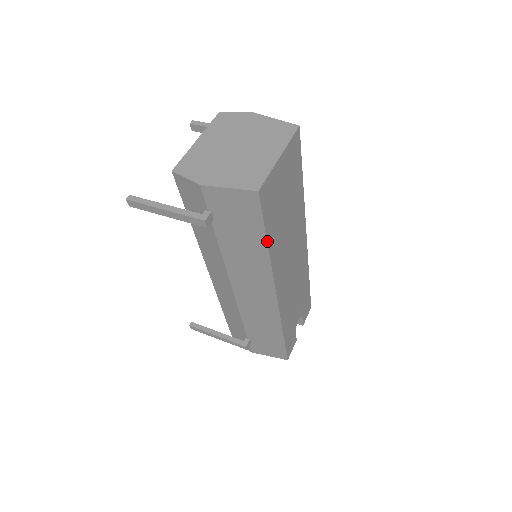
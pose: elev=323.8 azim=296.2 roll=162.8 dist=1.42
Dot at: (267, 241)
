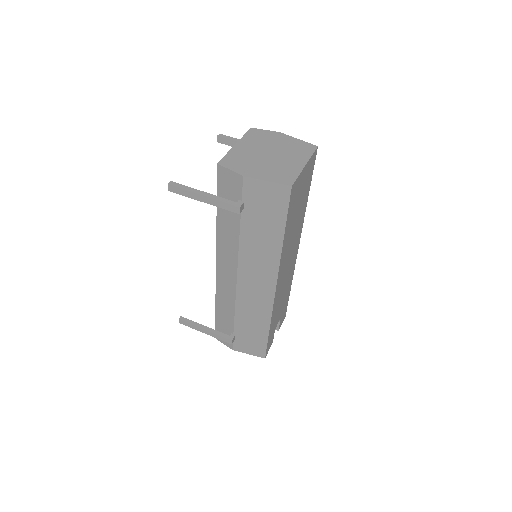
Dot at: (284, 233)
